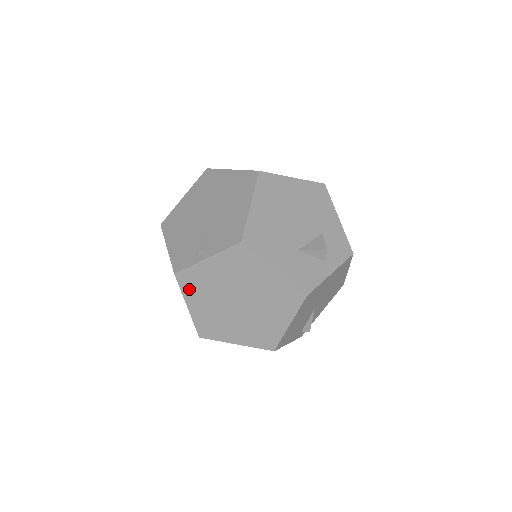
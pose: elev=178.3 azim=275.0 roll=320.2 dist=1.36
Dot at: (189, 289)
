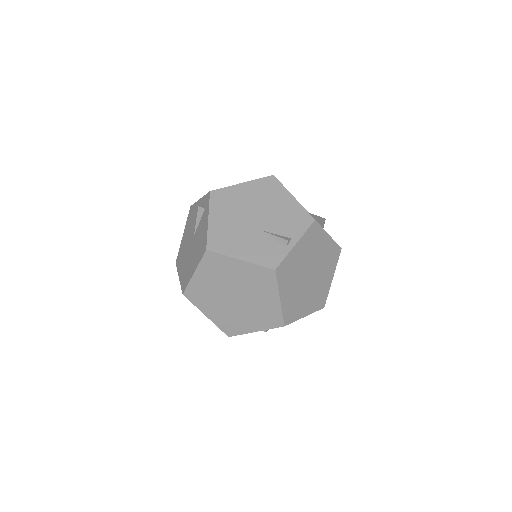
Dot at: (283, 280)
